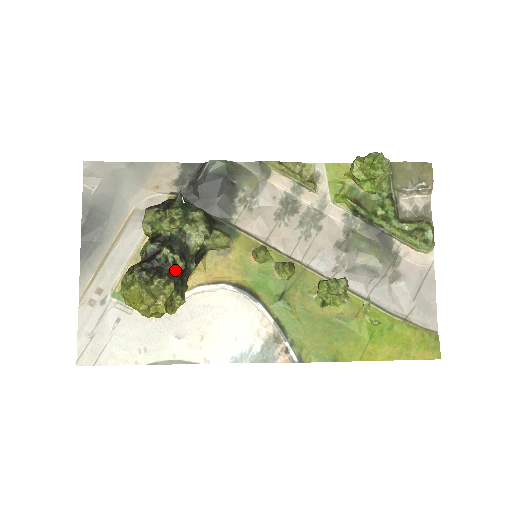
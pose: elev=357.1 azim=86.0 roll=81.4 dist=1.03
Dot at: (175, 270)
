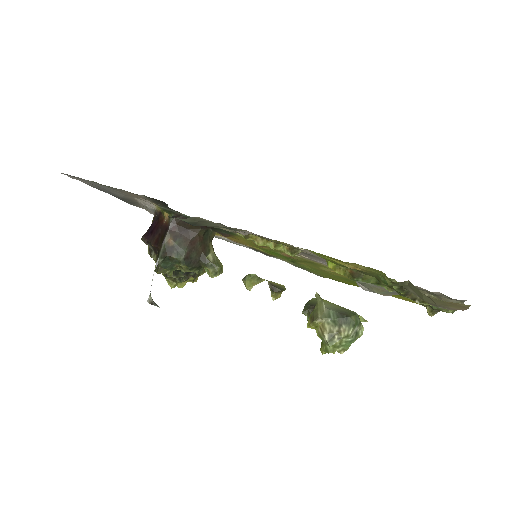
Dot at: occluded
